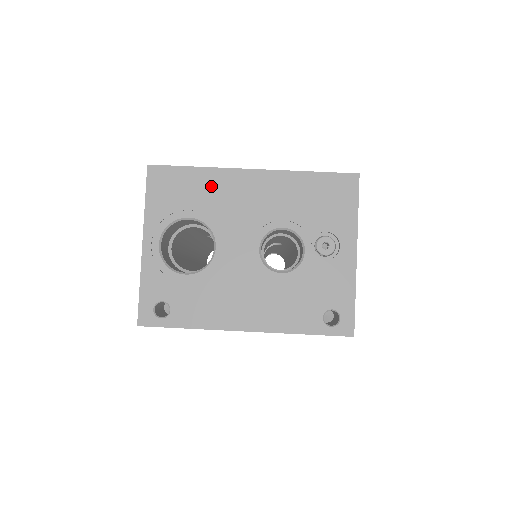
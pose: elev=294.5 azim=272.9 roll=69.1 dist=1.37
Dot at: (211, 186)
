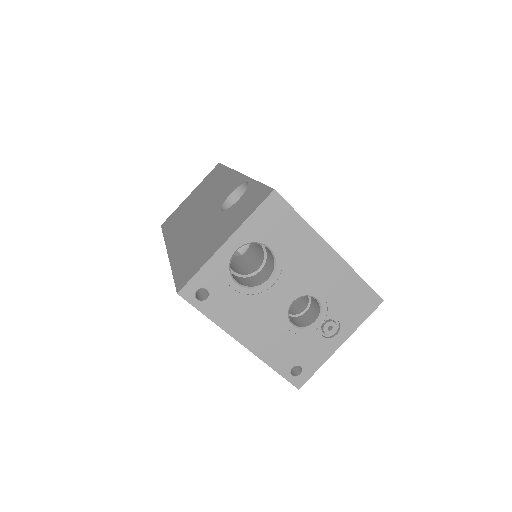
Dot at: (301, 239)
